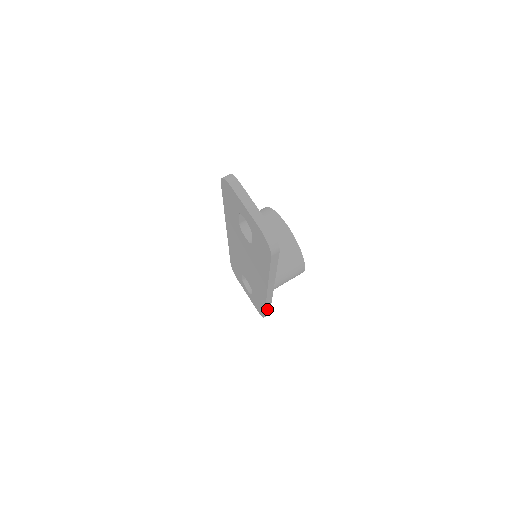
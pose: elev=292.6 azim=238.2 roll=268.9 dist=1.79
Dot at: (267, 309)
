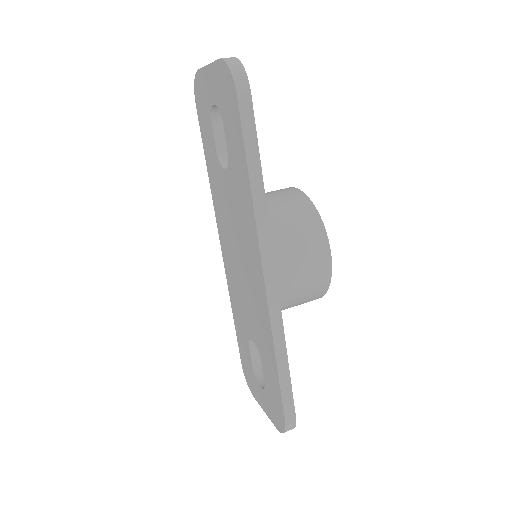
Dot at: (283, 379)
